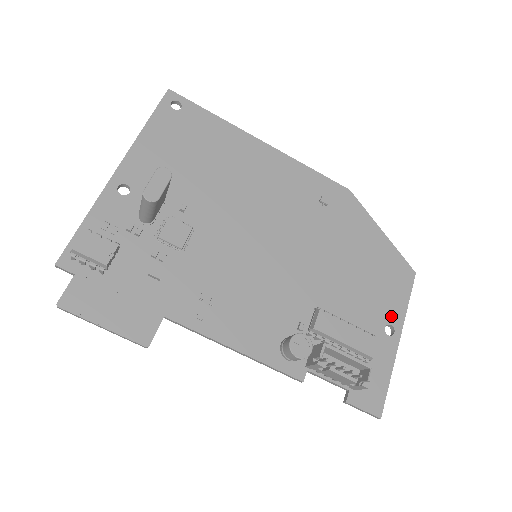
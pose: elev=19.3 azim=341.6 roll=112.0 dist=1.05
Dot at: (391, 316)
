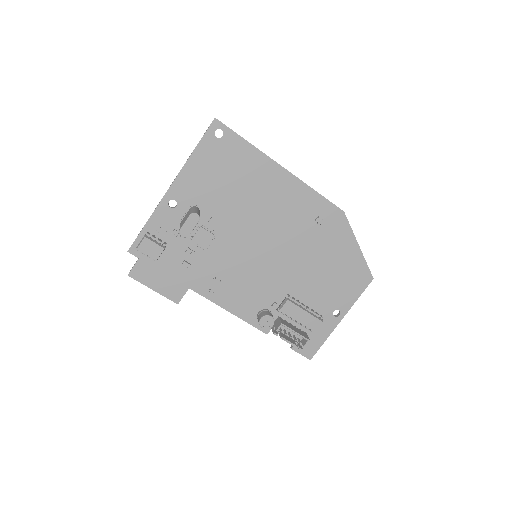
Dot at: (341, 305)
